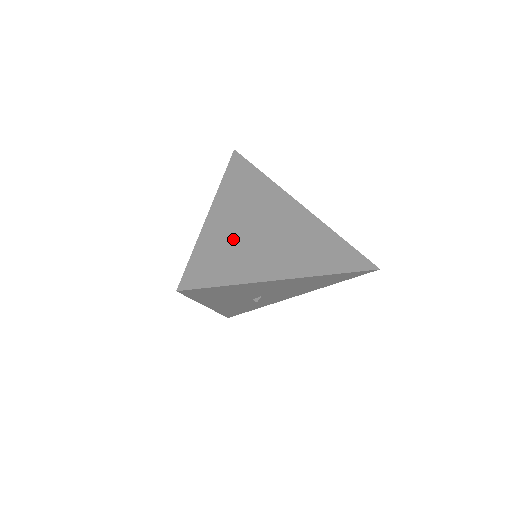
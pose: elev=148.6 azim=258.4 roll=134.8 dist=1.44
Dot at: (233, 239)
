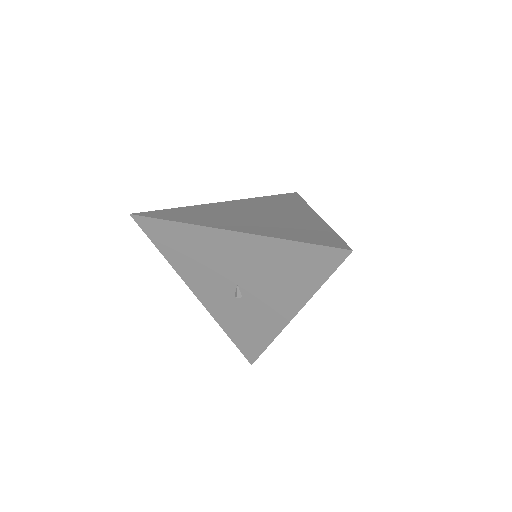
Dot at: (216, 211)
